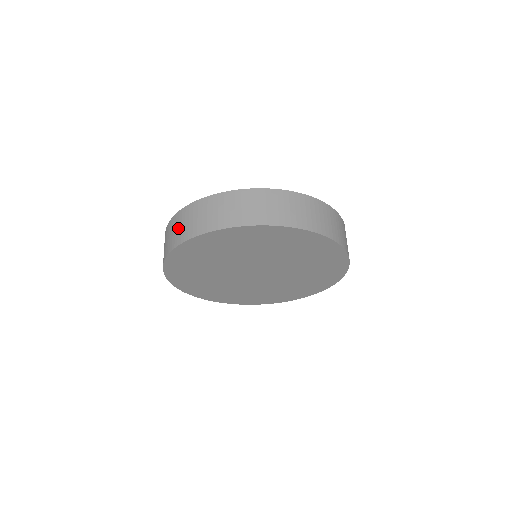
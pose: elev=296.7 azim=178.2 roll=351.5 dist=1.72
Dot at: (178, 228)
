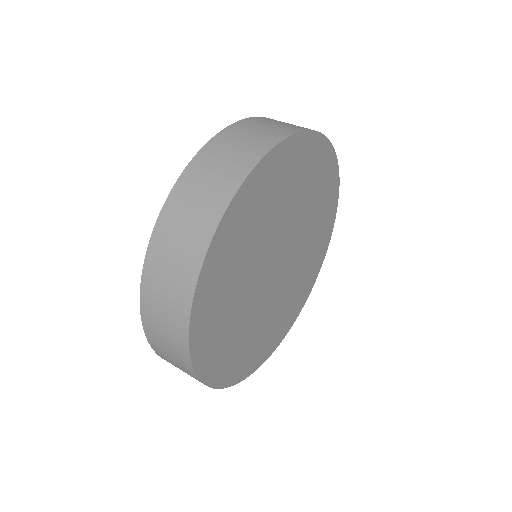
Dot at: (236, 147)
